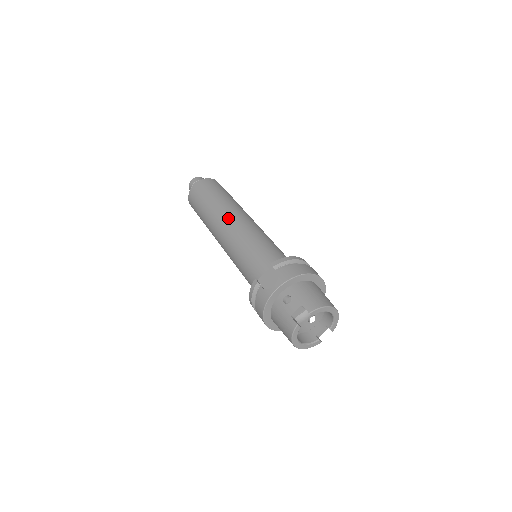
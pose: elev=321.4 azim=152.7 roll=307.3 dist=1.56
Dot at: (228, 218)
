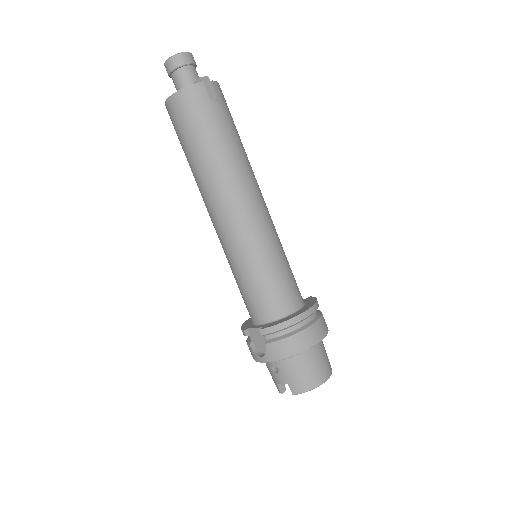
Dot at: (217, 207)
